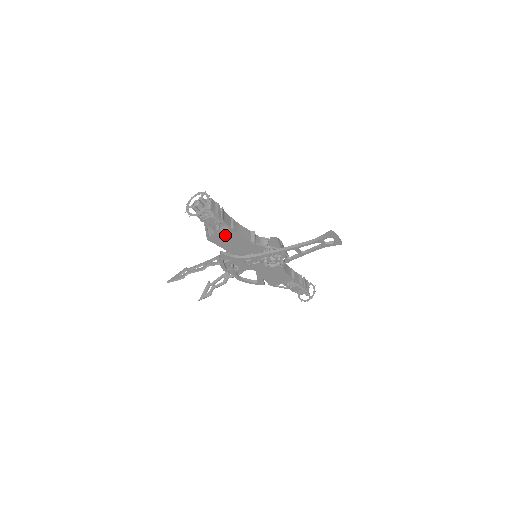
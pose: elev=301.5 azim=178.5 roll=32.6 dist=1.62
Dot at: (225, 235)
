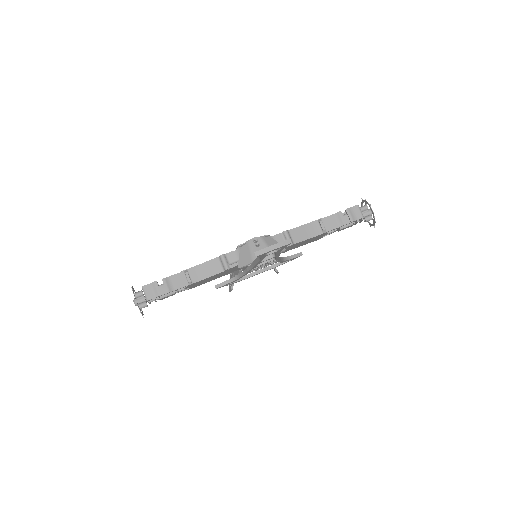
Dot at: (197, 283)
